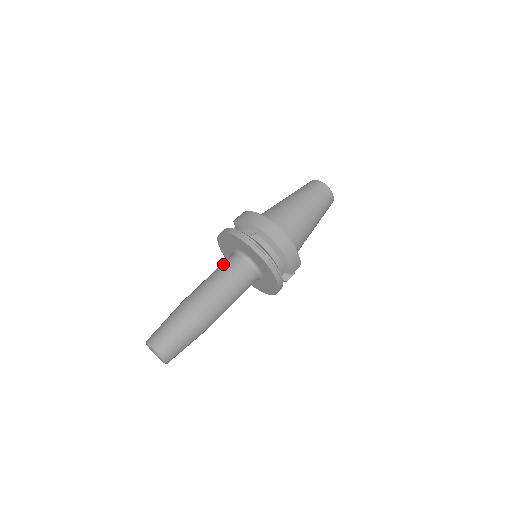
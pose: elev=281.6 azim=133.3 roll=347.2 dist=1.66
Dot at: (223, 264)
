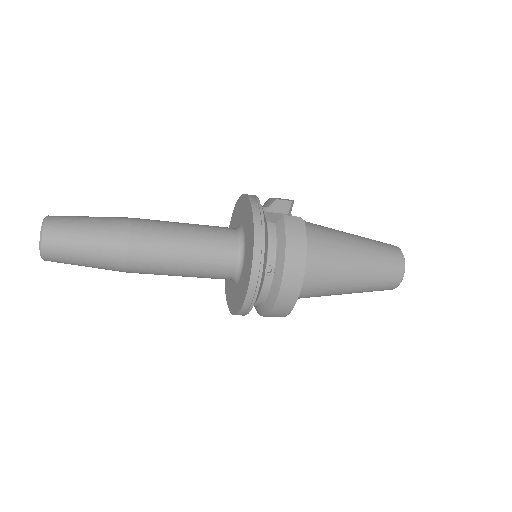
Dot at: (214, 241)
